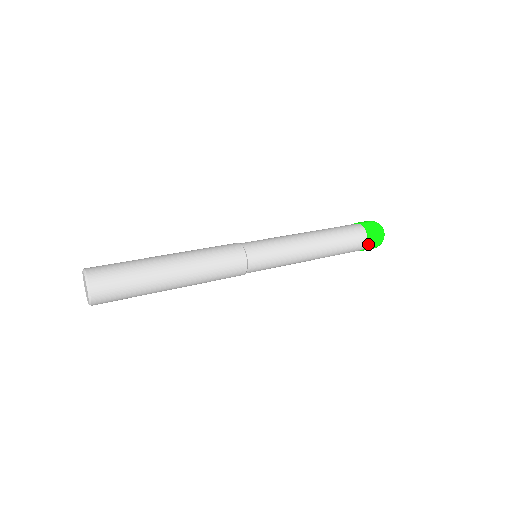
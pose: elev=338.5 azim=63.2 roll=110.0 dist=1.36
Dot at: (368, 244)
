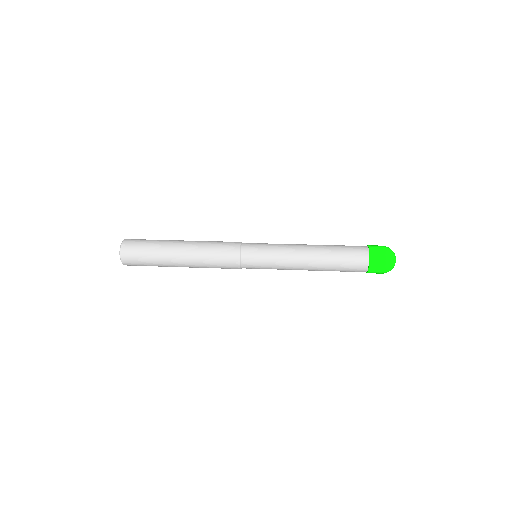
Dot at: (368, 272)
